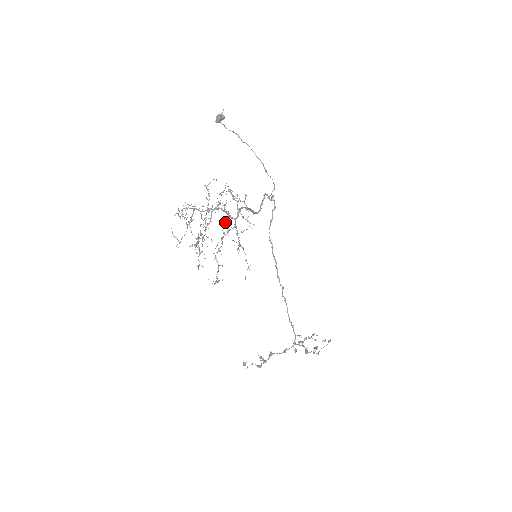
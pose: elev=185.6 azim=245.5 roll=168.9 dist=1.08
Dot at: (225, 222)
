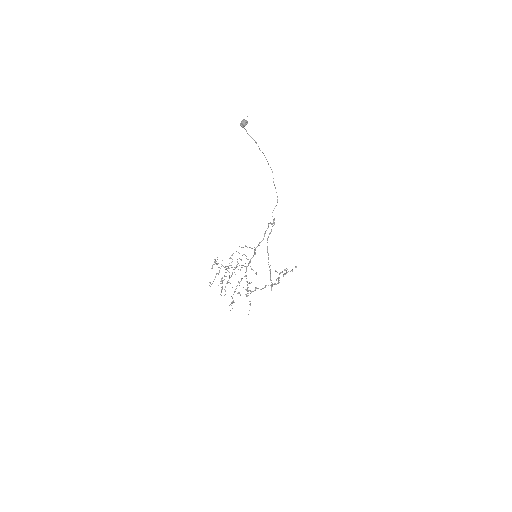
Dot at: (240, 270)
